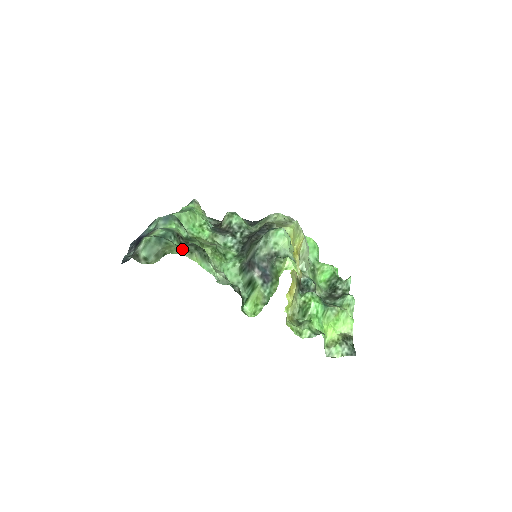
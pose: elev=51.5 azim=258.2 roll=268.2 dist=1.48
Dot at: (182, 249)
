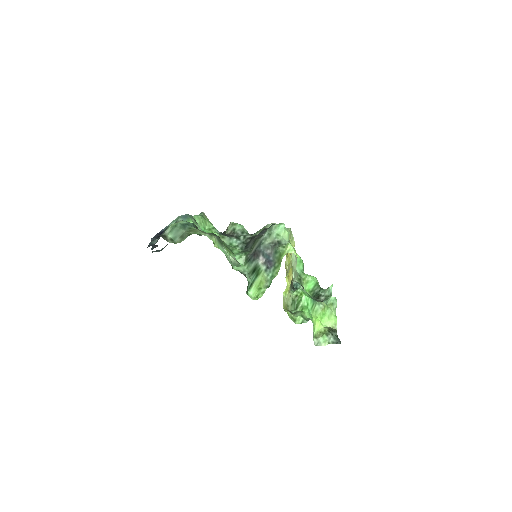
Dot at: (204, 232)
